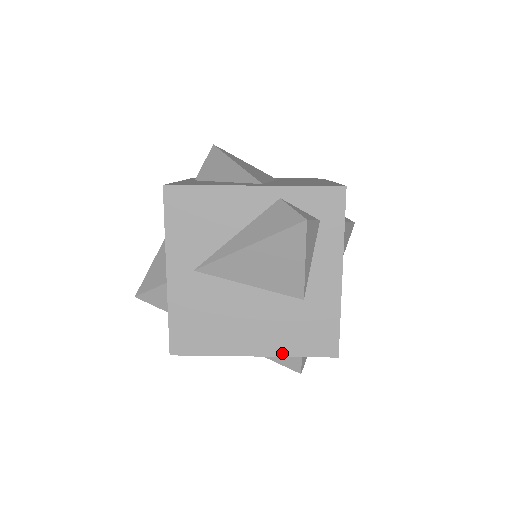
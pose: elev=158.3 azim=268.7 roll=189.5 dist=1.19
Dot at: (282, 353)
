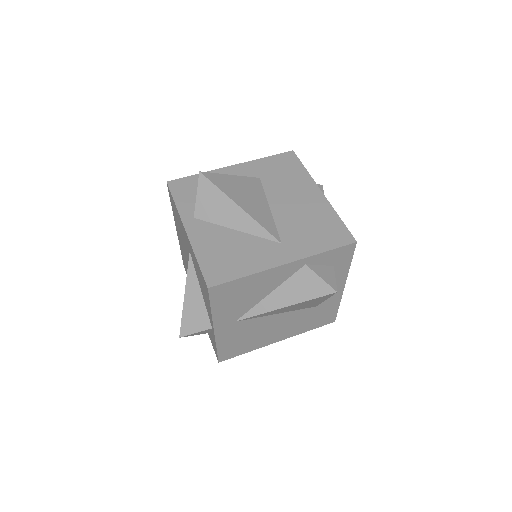
Dot at: (298, 333)
